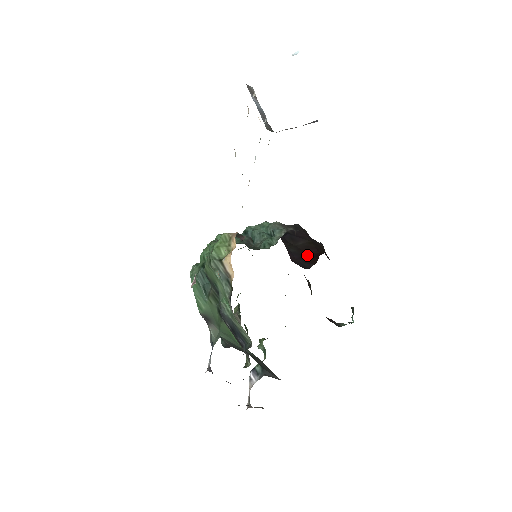
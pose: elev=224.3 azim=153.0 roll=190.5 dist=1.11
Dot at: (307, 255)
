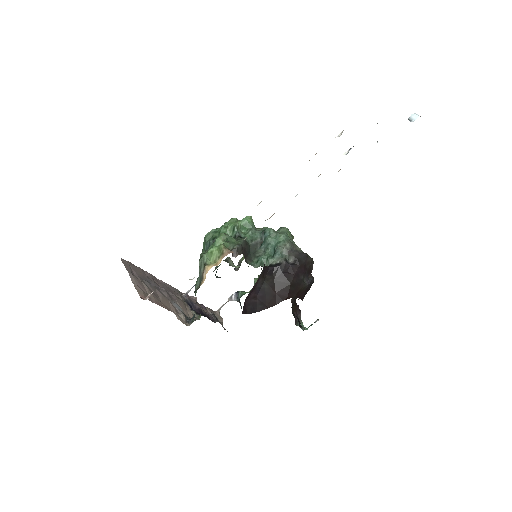
Dot at: (273, 296)
